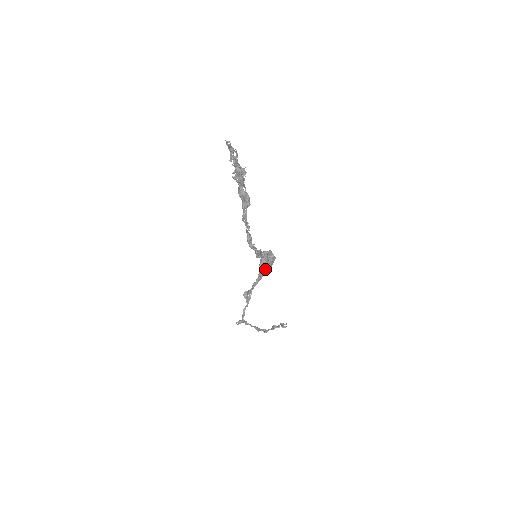
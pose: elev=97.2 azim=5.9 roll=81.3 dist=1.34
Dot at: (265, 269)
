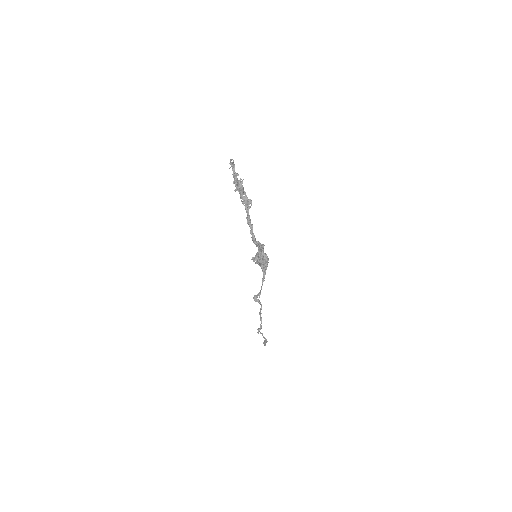
Dot at: occluded
